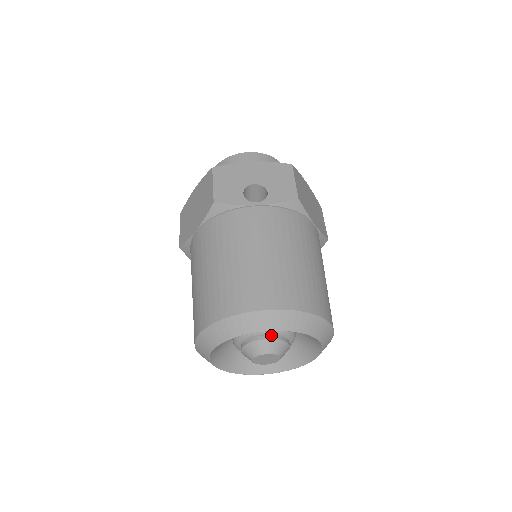
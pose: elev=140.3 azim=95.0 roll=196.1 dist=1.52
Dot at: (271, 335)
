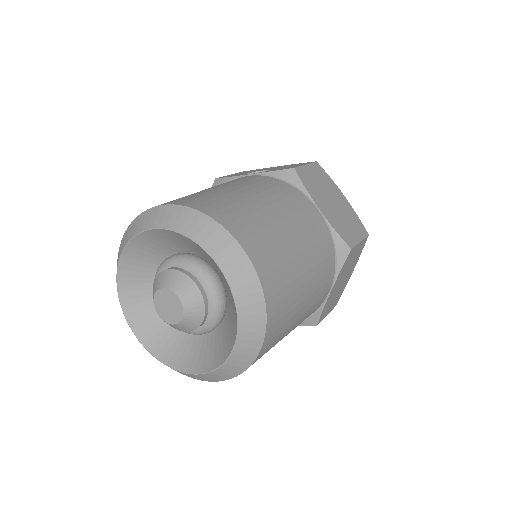
Dot at: (180, 268)
